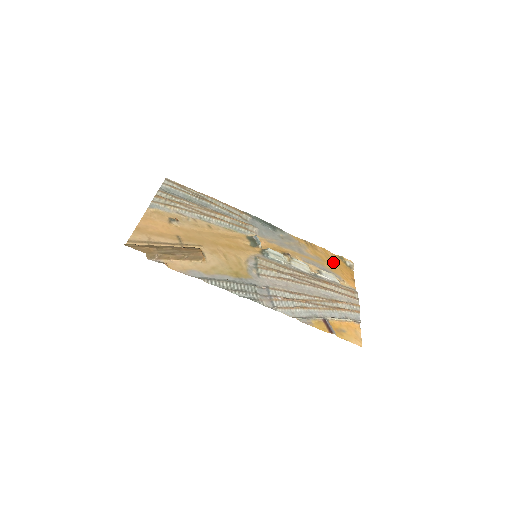
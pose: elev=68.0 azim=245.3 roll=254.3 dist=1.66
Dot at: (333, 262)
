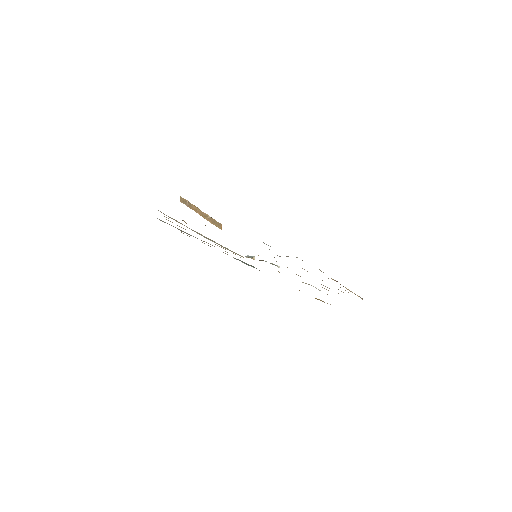
Dot at: occluded
